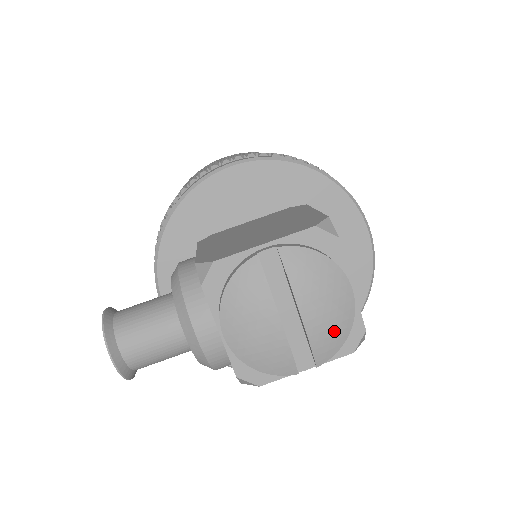
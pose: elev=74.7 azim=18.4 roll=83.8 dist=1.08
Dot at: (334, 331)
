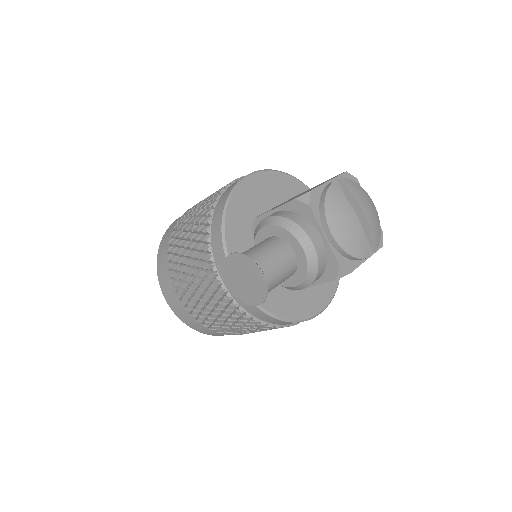
Dot at: (377, 226)
